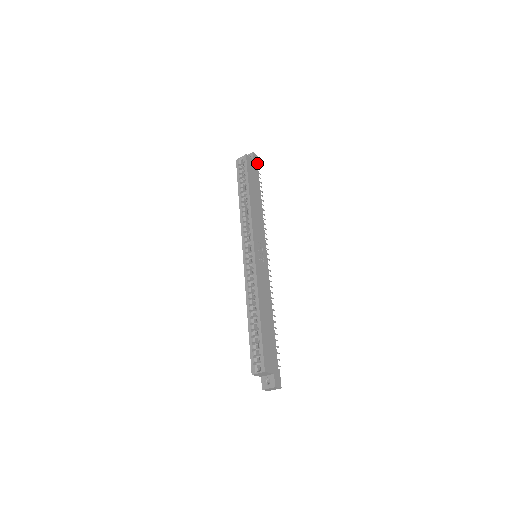
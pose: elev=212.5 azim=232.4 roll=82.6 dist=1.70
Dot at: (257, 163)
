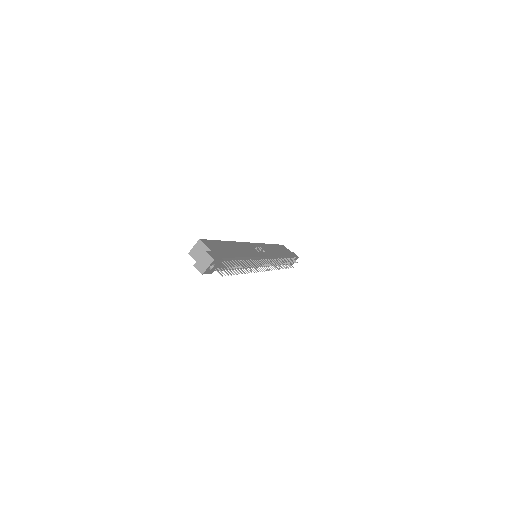
Dot at: (295, 256)
